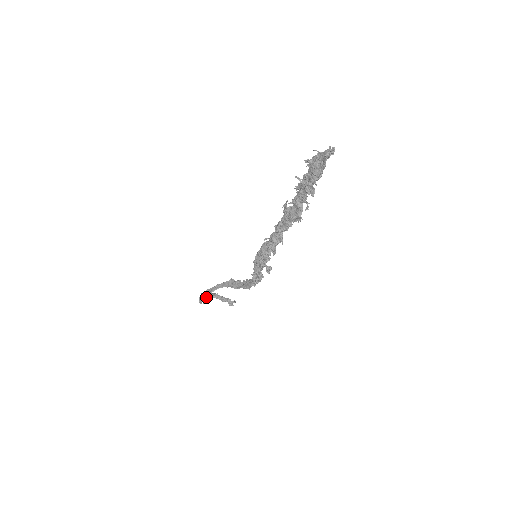
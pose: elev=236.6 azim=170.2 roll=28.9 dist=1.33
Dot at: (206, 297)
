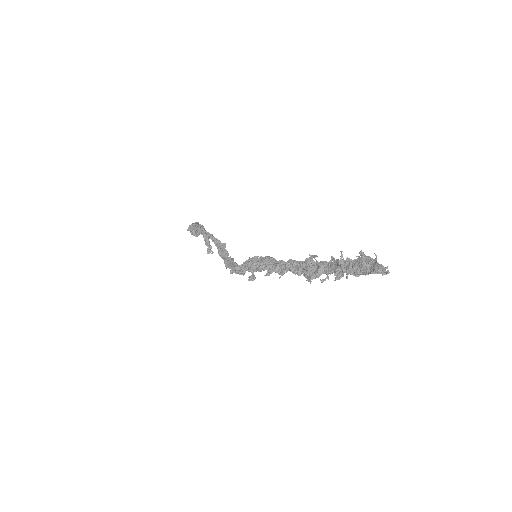
Dot at: (196, 232)
